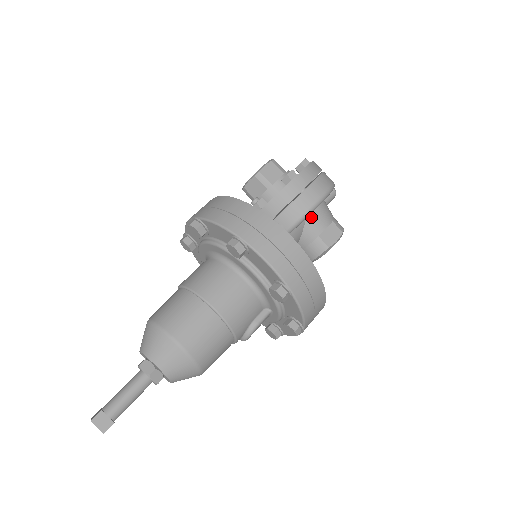
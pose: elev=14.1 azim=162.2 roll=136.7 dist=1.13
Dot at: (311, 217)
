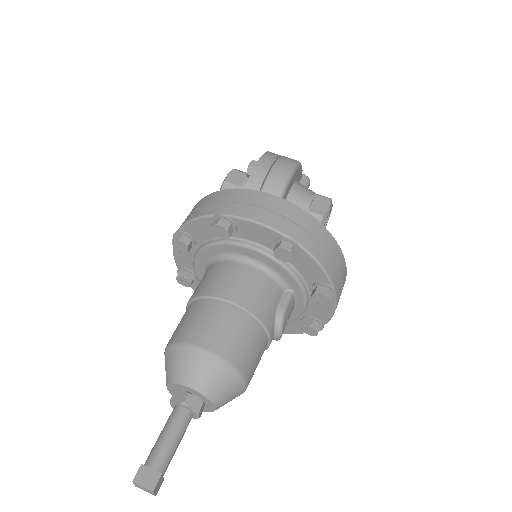
Dot at: (291, 195)
